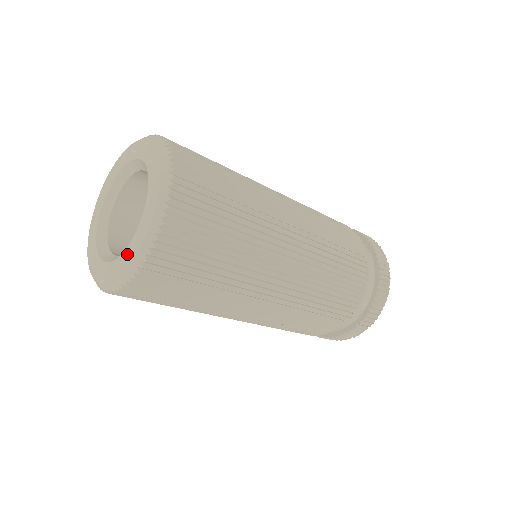
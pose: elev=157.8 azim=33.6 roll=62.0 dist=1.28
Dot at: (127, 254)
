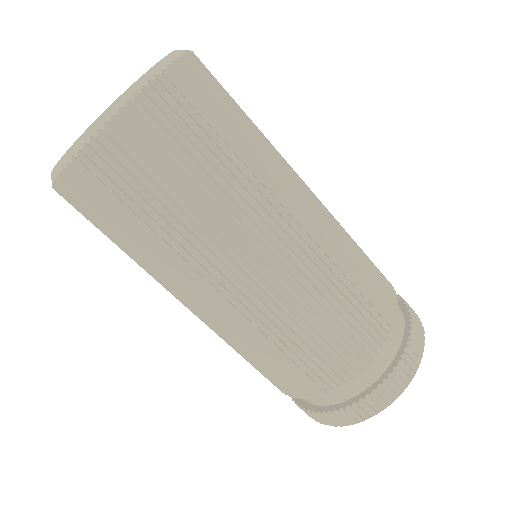
Dot at: occluded
